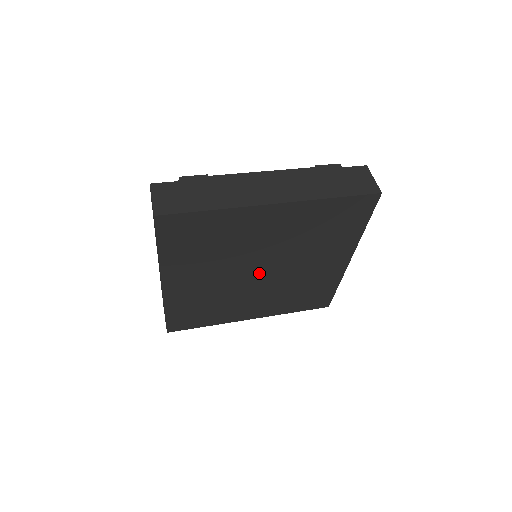
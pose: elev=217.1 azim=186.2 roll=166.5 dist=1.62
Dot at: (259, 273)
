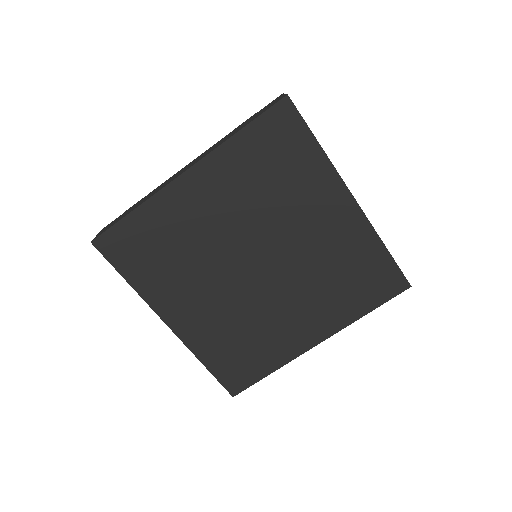
Dot at: (253, 265)
